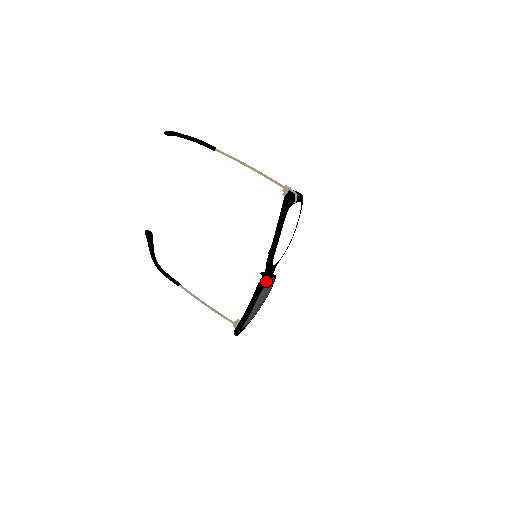
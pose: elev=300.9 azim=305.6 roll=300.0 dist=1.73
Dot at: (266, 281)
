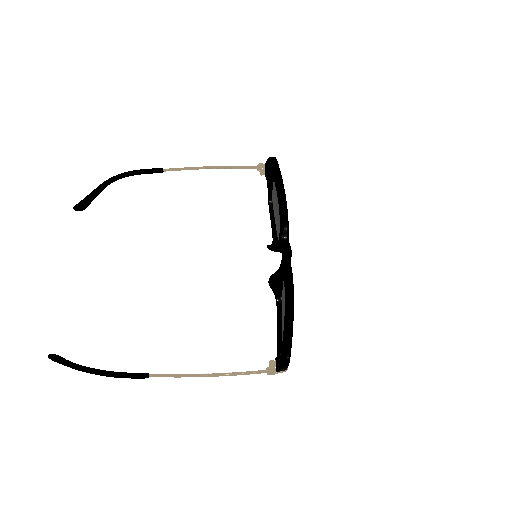
Dot at: (290, 257)
